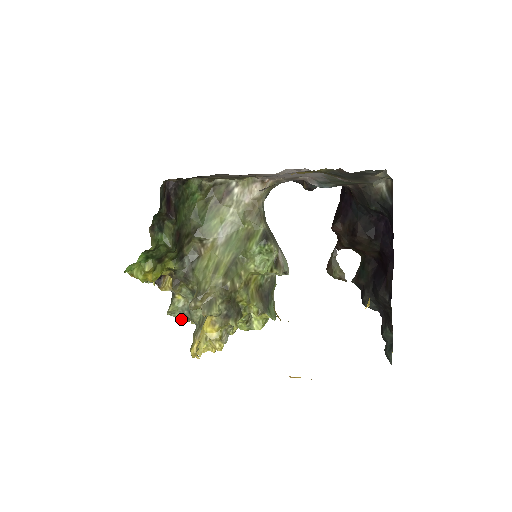
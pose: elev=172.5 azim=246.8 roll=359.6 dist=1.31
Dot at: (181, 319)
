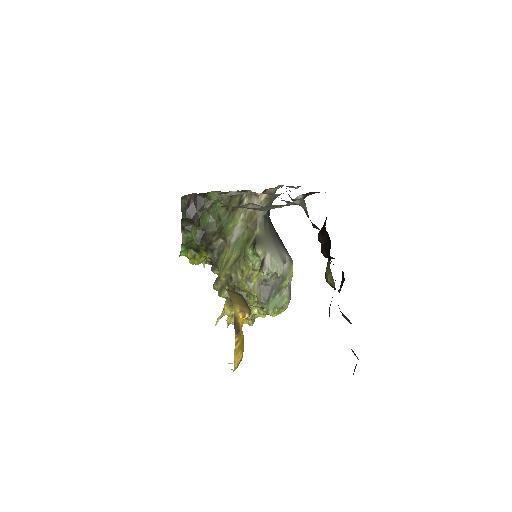
Dot at: occluded
